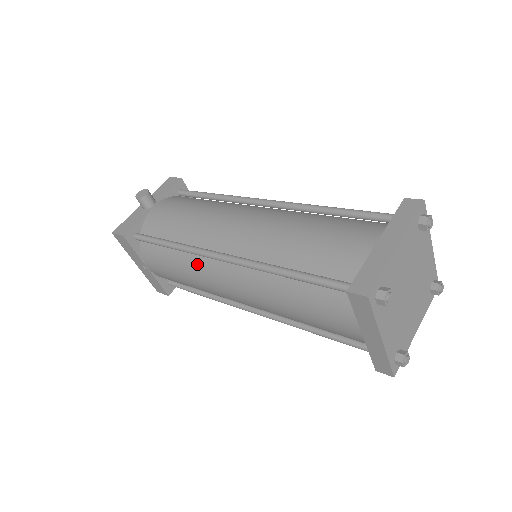
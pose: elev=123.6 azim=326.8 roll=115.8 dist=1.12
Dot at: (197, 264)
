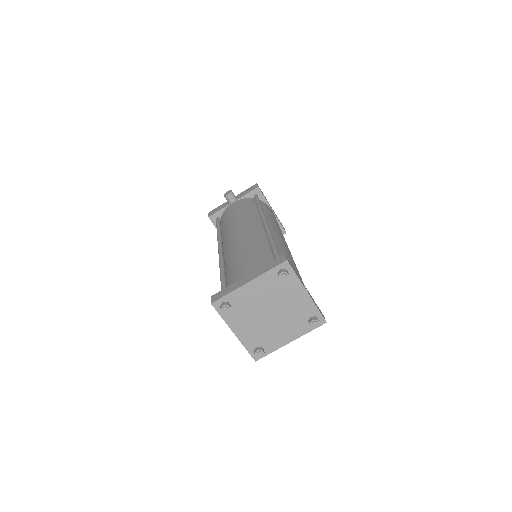
Dot at: occluded
